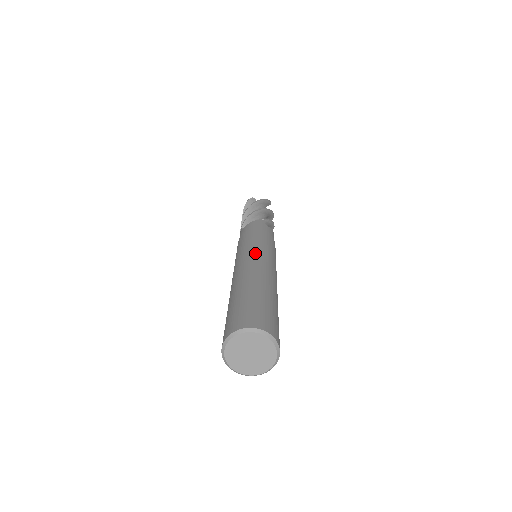
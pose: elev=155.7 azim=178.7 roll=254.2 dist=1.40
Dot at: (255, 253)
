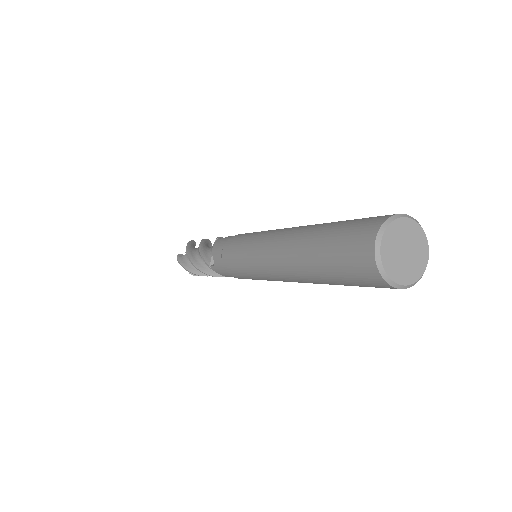
Dot at: (262, 239)
